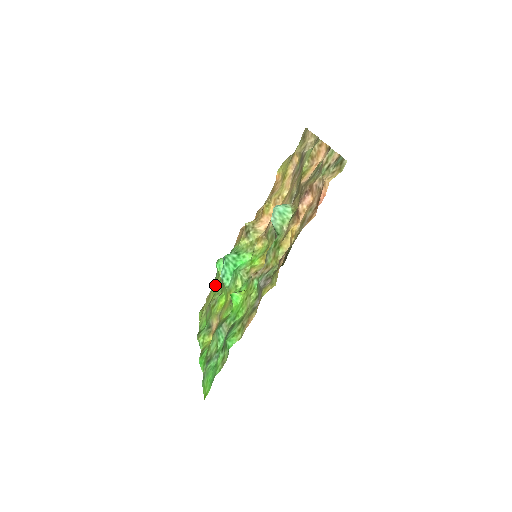
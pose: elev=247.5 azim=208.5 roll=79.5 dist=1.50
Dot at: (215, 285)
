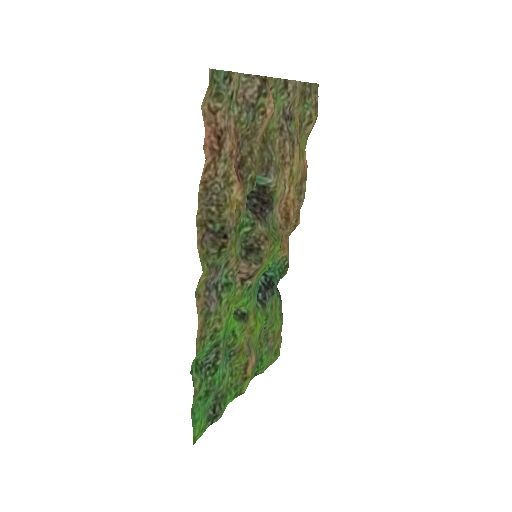
Dot at: (274, 313)
